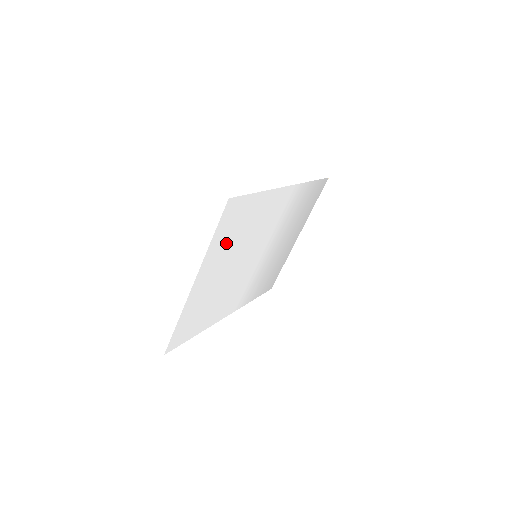
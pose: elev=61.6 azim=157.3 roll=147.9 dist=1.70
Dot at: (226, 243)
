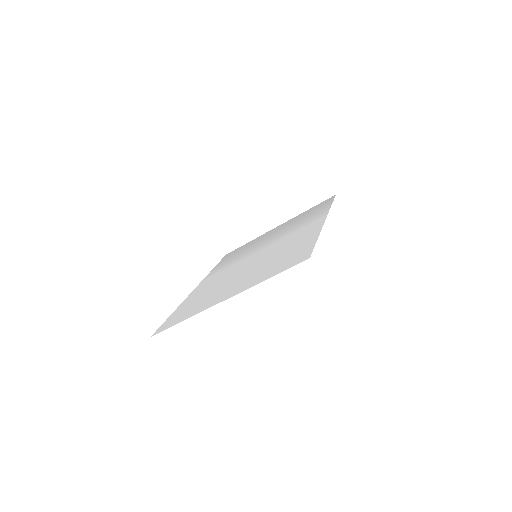
Dot at: (266, 270)
